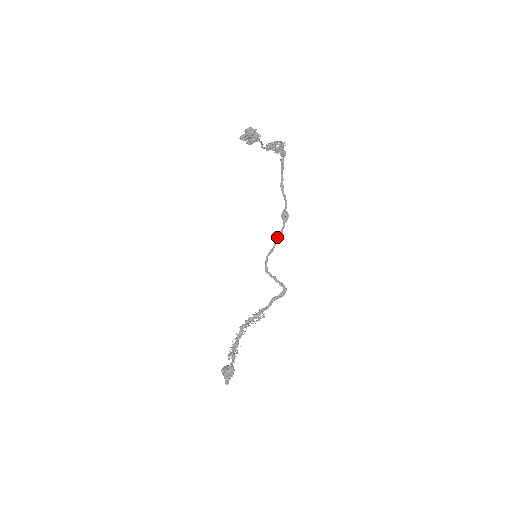
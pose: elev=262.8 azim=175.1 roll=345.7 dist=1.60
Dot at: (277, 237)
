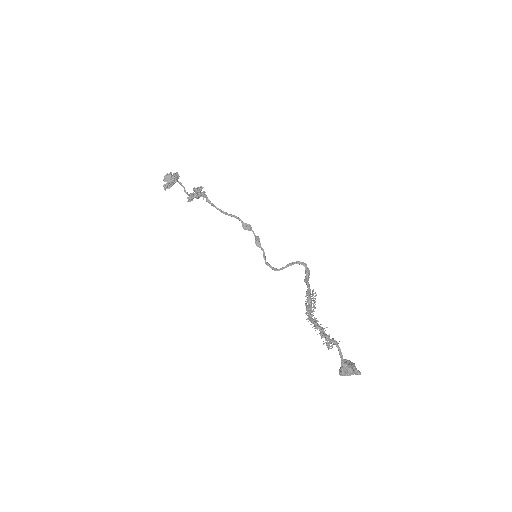
Dot at: (257, 241)
